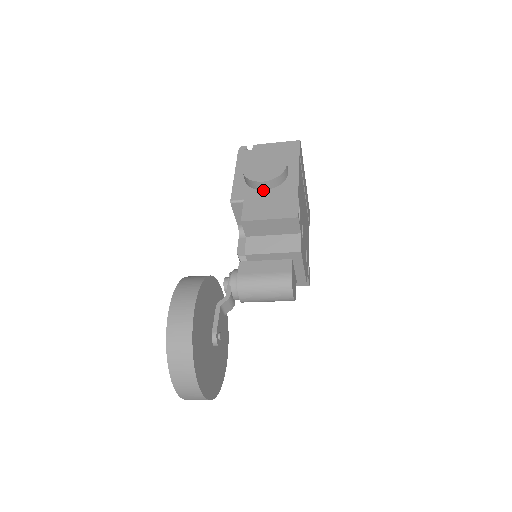
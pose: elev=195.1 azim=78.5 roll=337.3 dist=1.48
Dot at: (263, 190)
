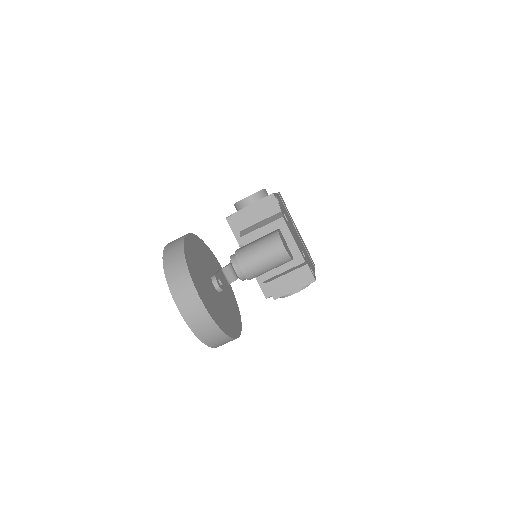
Dot at: occluded
